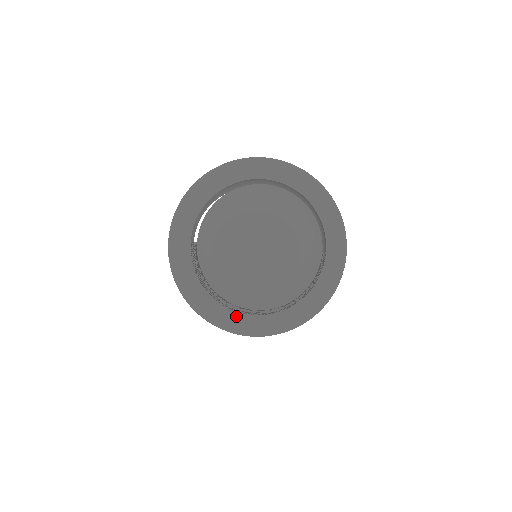
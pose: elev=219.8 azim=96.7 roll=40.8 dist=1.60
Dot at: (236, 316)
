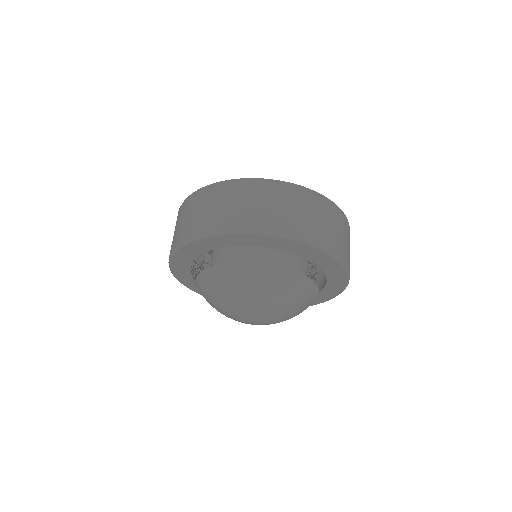
Dot at: occluded
